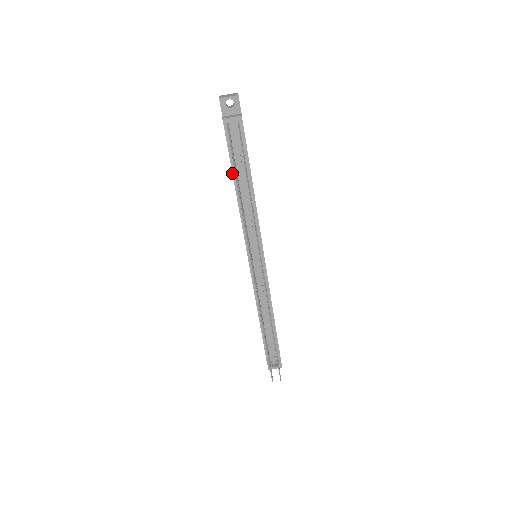
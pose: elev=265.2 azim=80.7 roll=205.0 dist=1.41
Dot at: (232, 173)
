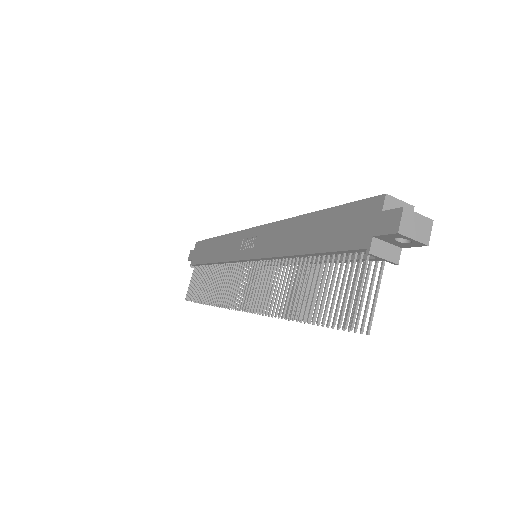
Dot at: (310, 253)
